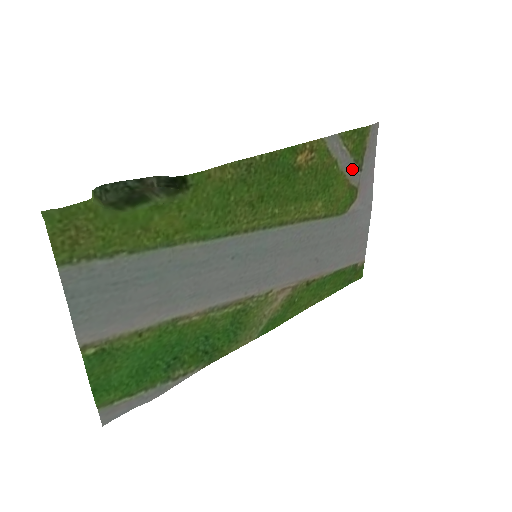
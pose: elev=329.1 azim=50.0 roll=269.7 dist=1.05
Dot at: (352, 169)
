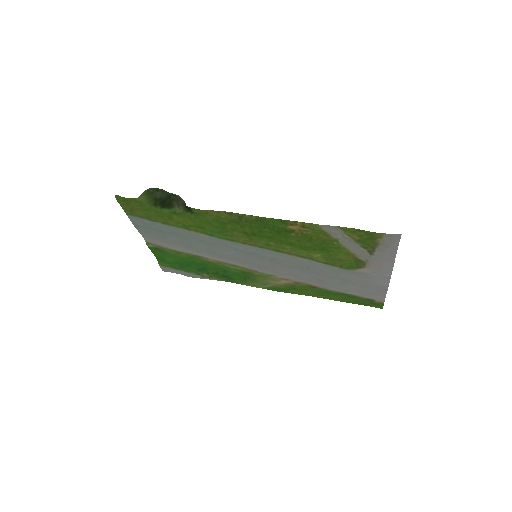
Dot at: (359, 250)
